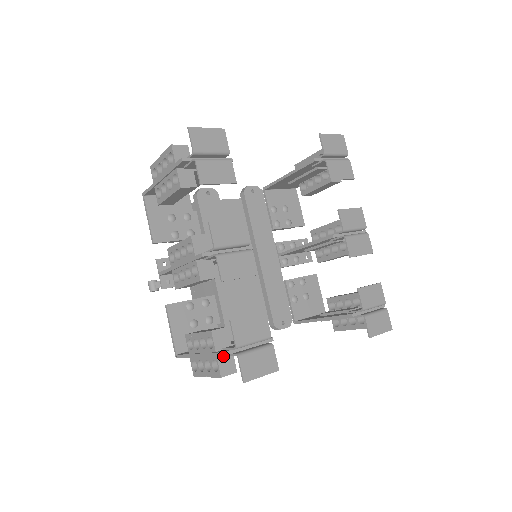
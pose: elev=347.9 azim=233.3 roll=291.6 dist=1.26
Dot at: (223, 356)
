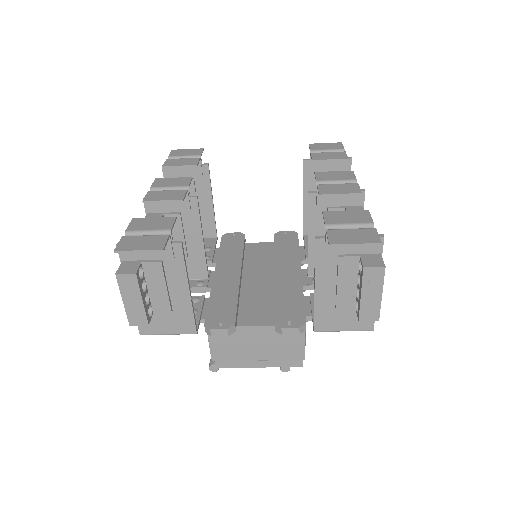
Dot at: (129, 262)
